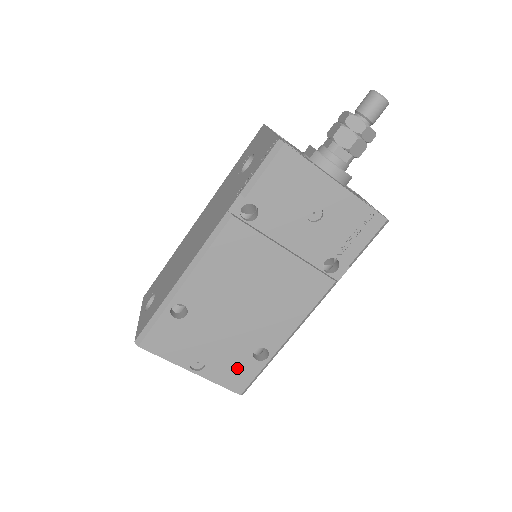
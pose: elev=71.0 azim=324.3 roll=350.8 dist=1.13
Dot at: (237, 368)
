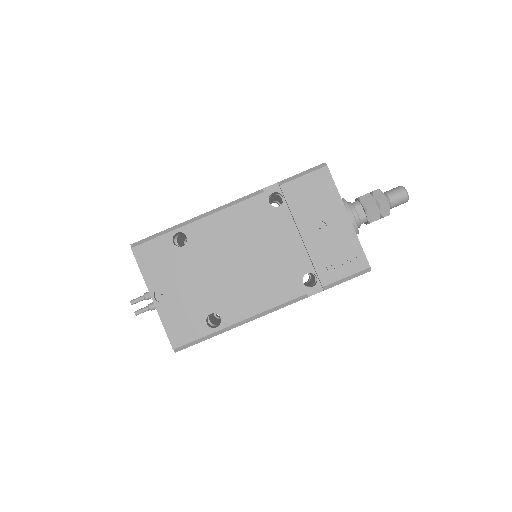
Dot at: (188, 320)
